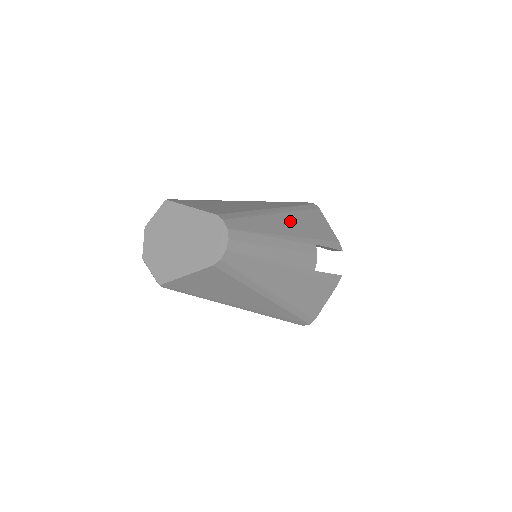
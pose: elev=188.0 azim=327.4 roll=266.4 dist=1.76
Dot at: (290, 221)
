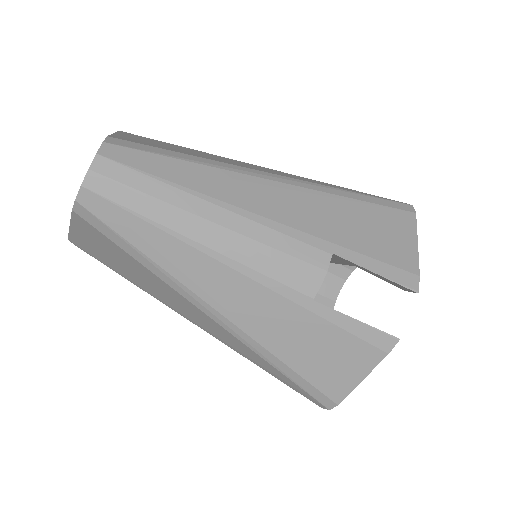
Dot at: (293, 199)
